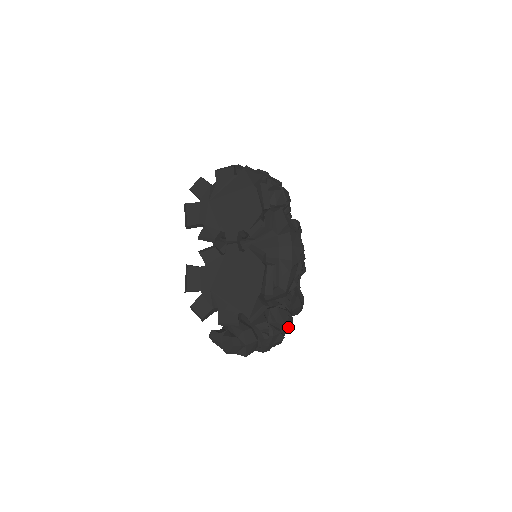
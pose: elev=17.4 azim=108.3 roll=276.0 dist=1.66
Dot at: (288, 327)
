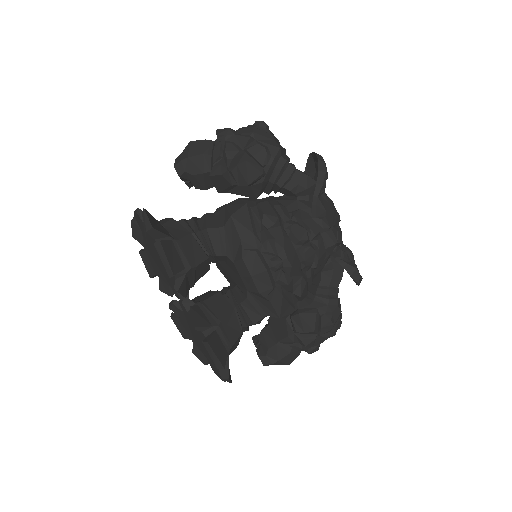
Dot at: (327, 327)
